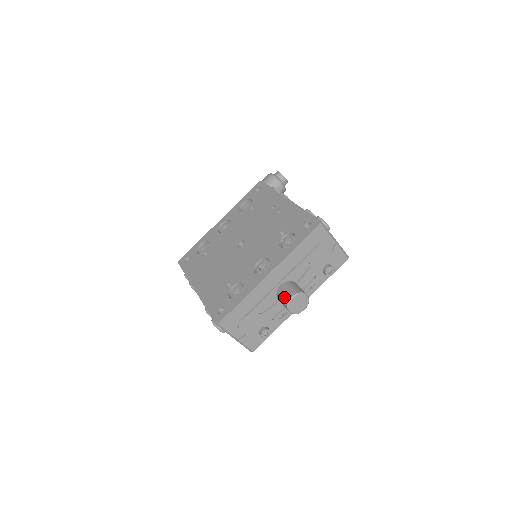
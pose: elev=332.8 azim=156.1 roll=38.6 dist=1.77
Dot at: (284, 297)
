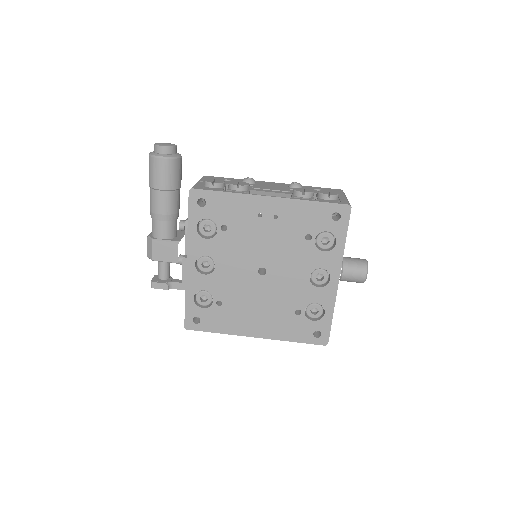
Dot at: (357, 280)
